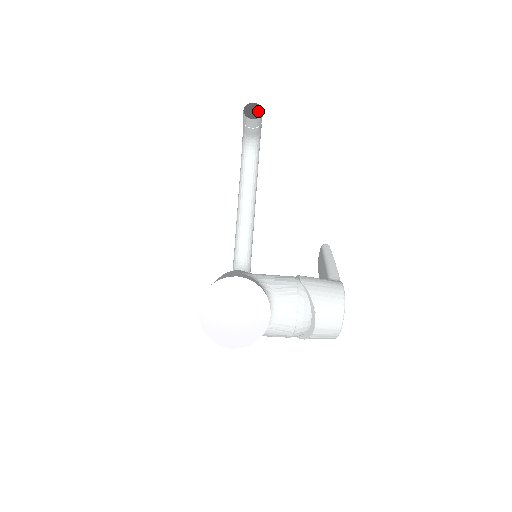
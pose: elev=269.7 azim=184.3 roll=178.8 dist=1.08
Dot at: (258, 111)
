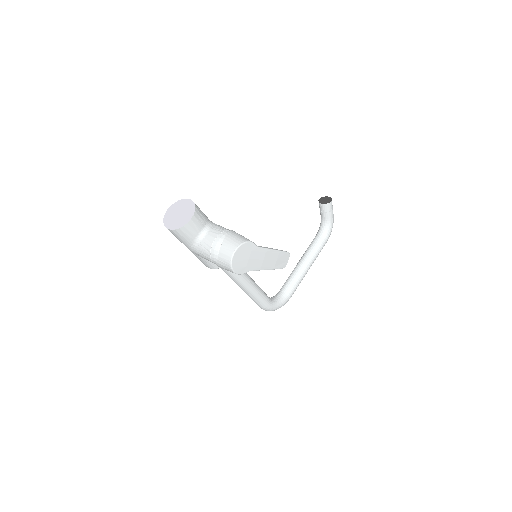
Dot at: (328, 201)
